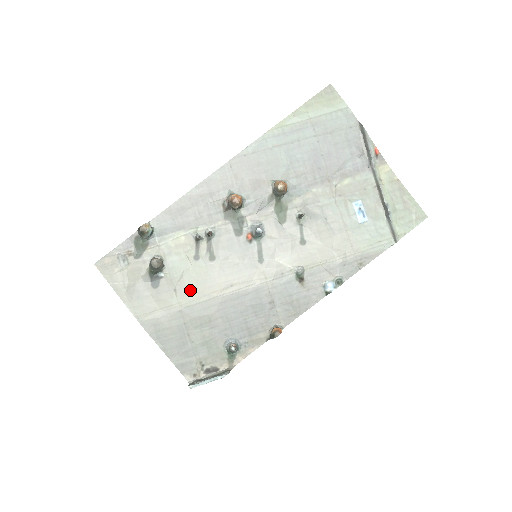
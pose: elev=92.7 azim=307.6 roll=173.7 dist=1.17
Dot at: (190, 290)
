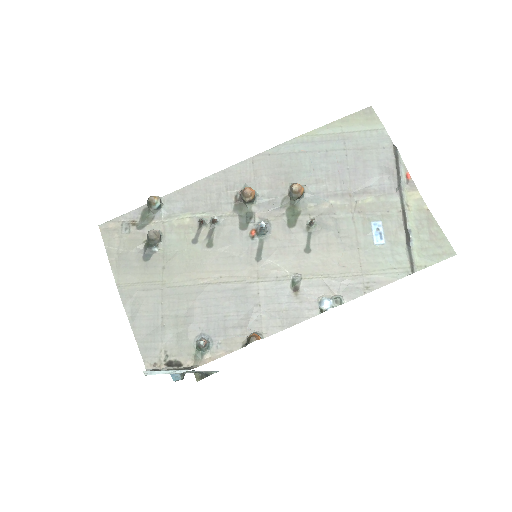
Dot at: (178, 271)
